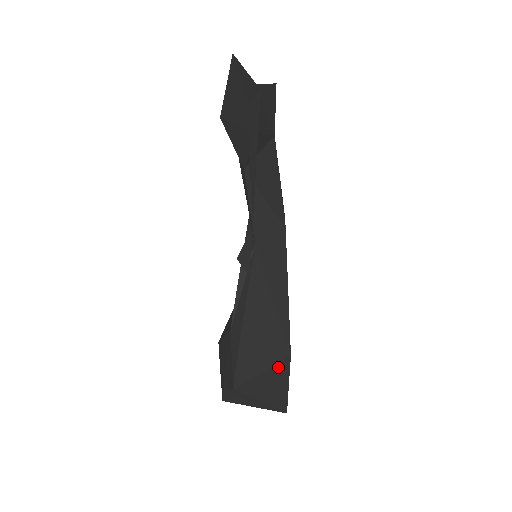
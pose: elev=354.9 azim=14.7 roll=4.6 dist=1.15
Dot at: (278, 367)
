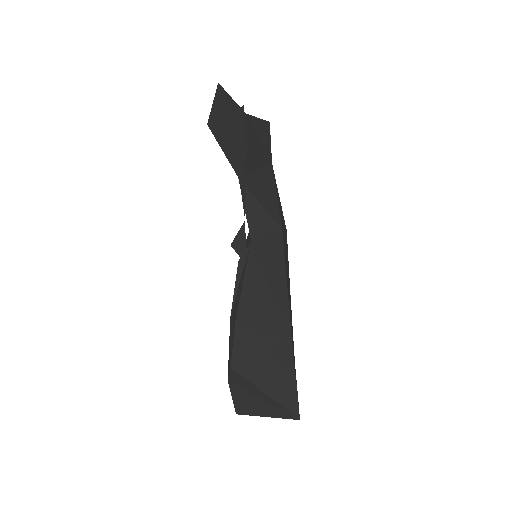
Dot at: (279, 355)
